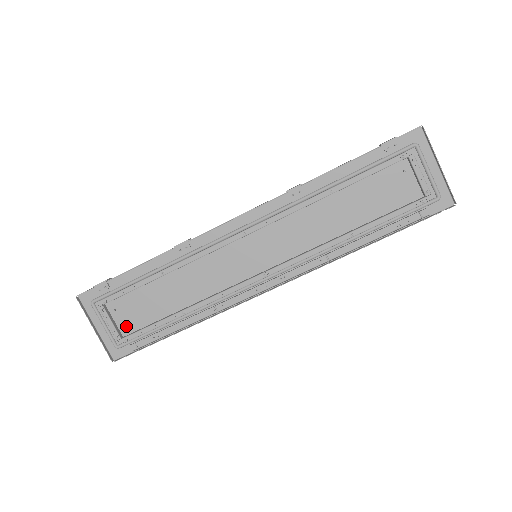
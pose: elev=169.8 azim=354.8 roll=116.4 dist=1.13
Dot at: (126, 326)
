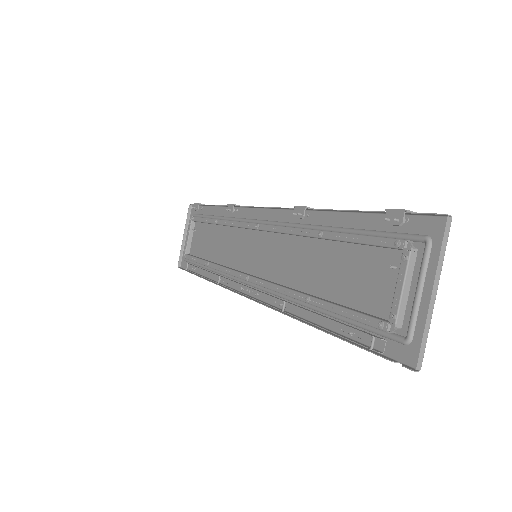
Dot at: (193, 247)
